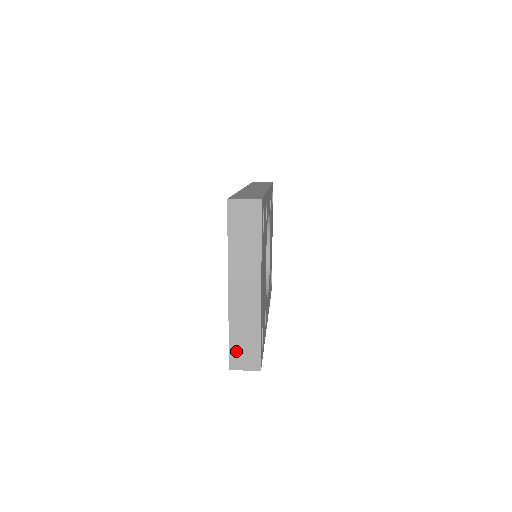
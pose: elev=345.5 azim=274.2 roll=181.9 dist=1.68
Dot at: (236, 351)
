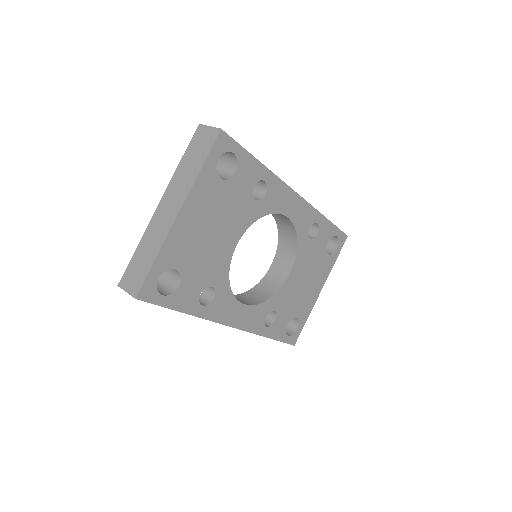
Dot at: (131, 268)
